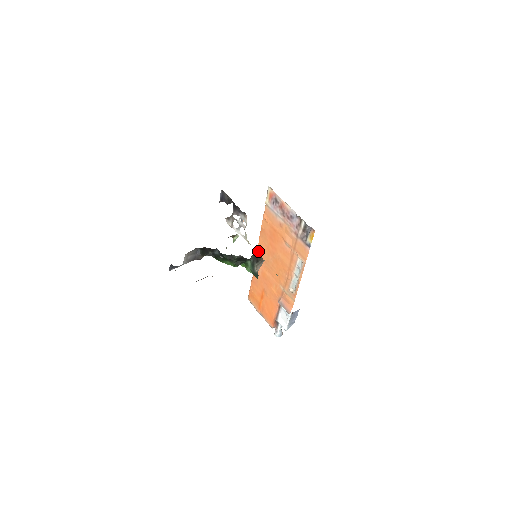
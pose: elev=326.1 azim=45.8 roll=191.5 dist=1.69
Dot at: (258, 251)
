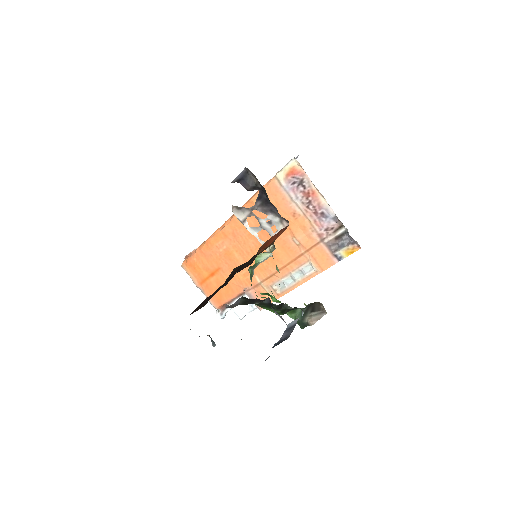
Dot at: (229, 224)
